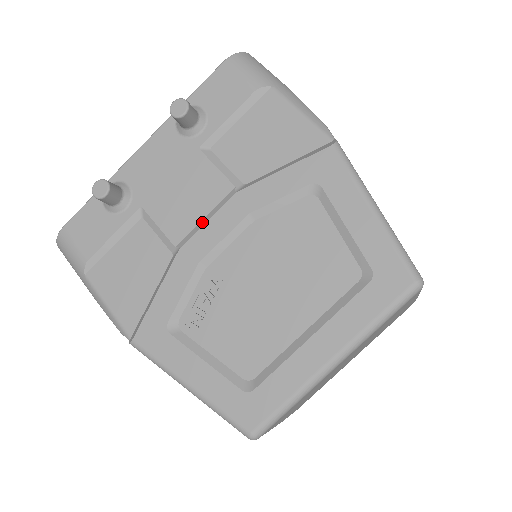
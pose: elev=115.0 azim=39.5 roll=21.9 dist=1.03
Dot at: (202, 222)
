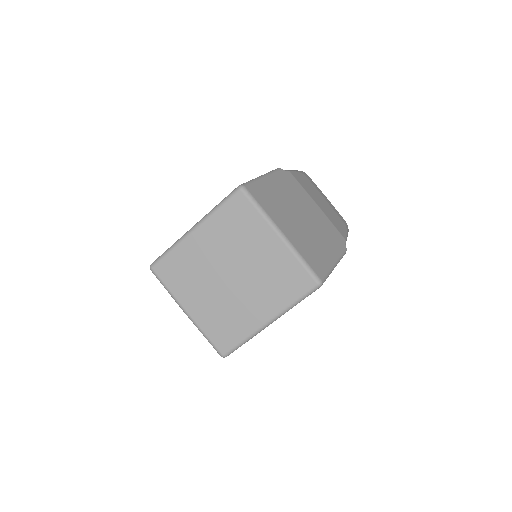
Dot at: occluded
